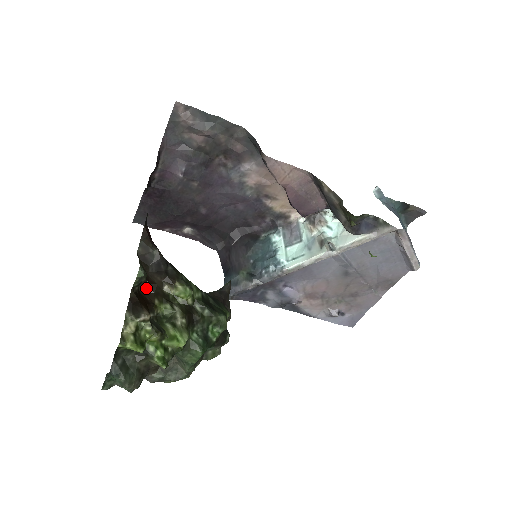
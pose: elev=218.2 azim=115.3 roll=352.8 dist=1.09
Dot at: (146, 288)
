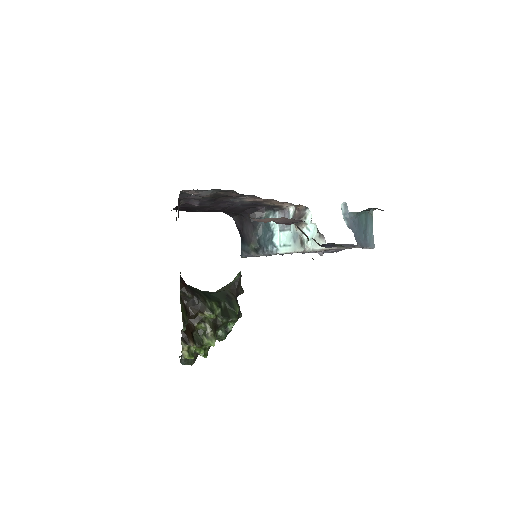
Dot at: (189, 317)
